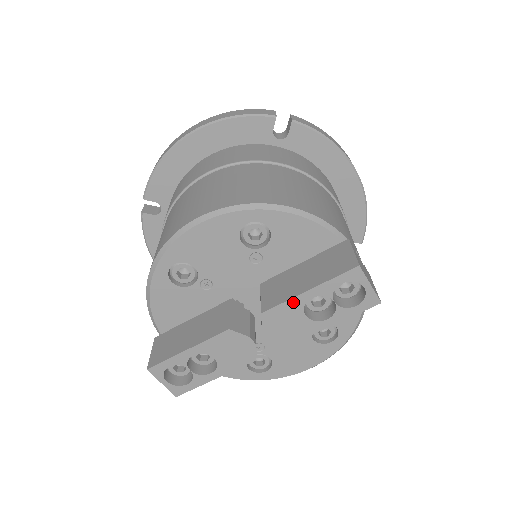
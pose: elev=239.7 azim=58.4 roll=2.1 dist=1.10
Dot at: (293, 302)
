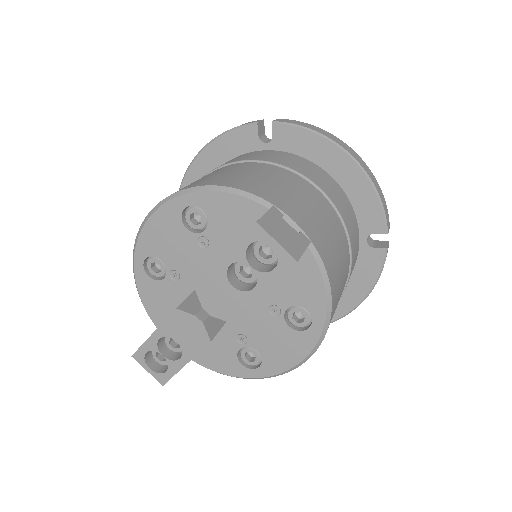
Dot at: (215, 272)
